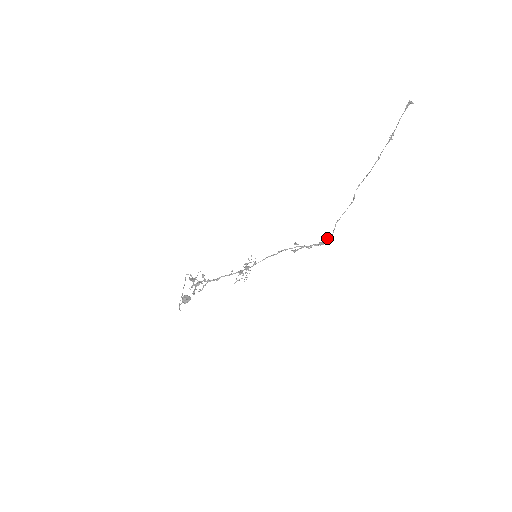
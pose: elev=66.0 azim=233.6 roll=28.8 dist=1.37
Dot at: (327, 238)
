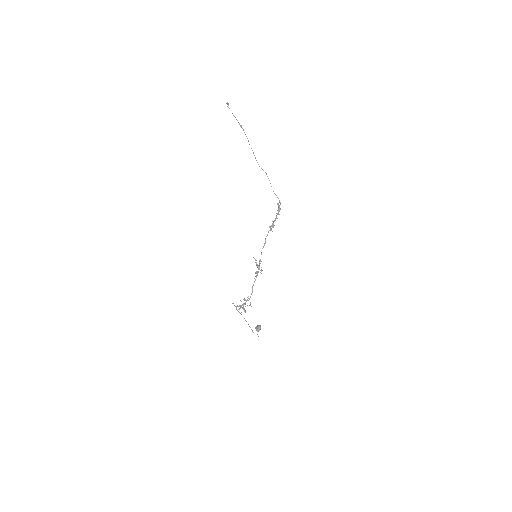
Dot at: (277, 204)
